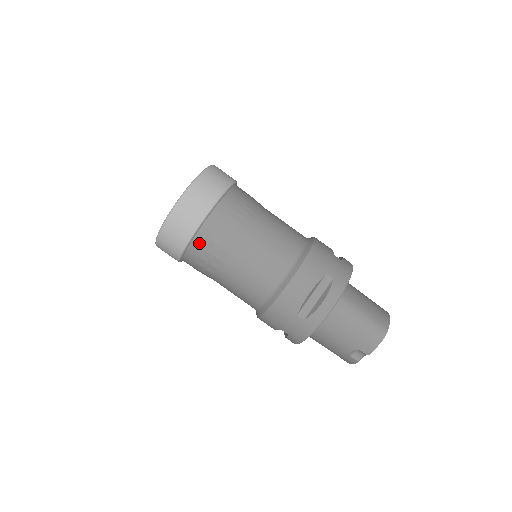
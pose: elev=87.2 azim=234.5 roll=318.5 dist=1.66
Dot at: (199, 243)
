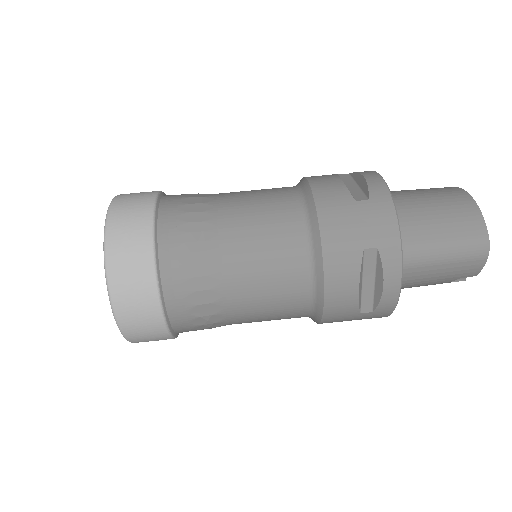
Dot at: (182, 326)
